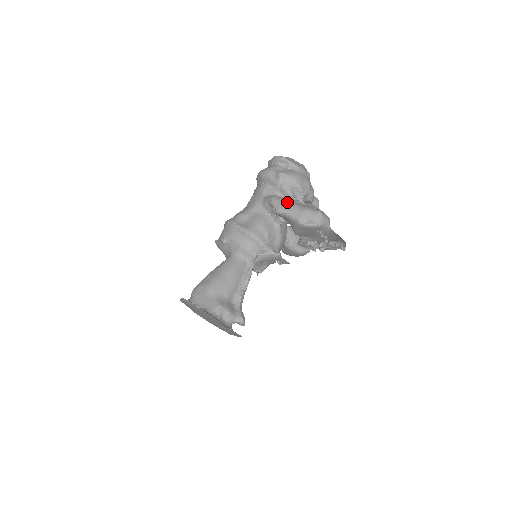
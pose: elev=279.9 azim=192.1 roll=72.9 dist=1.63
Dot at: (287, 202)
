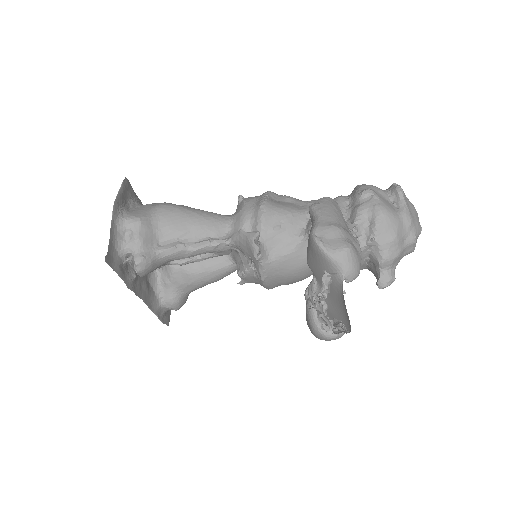
Dot at: (333, 208)
